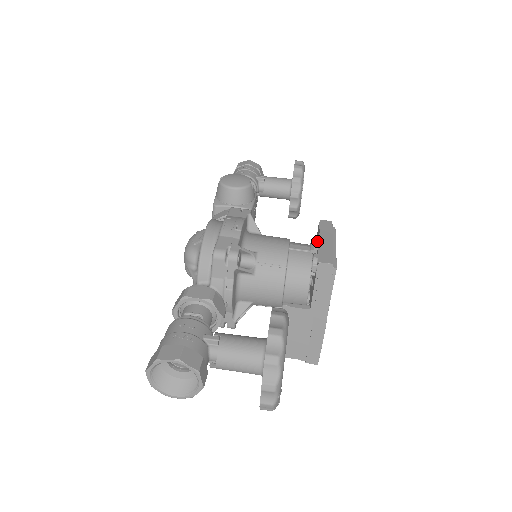
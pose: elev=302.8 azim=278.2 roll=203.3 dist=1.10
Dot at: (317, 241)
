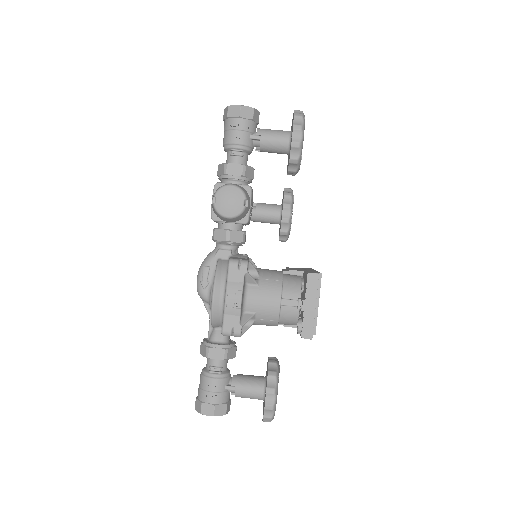
Dot at: (303, 306)
